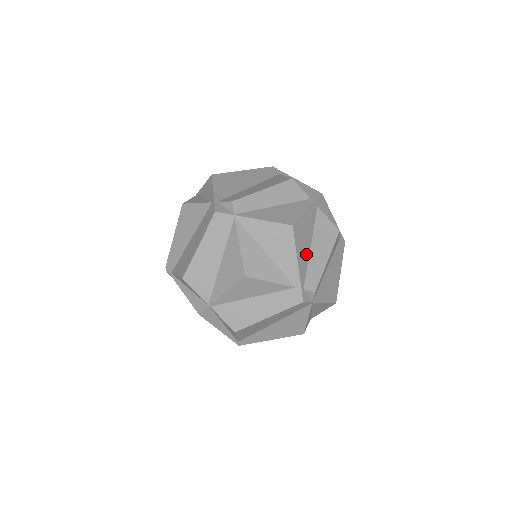
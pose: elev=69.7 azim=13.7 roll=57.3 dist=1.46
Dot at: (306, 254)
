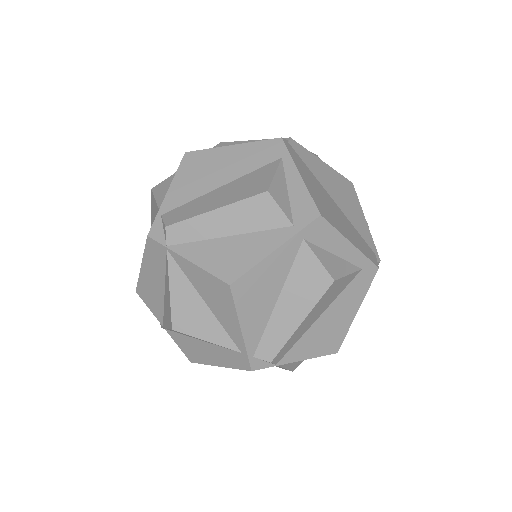
Dot at: (264, 312)
